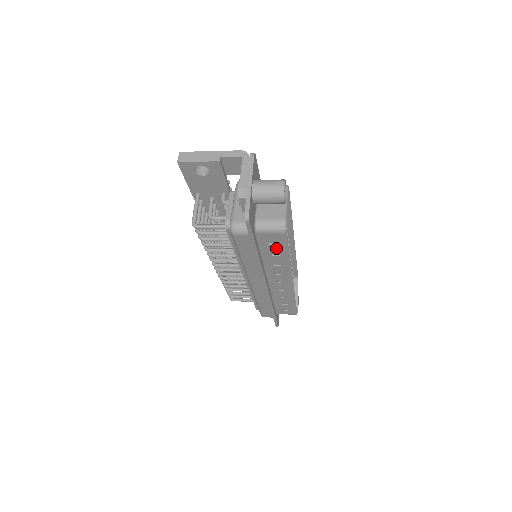
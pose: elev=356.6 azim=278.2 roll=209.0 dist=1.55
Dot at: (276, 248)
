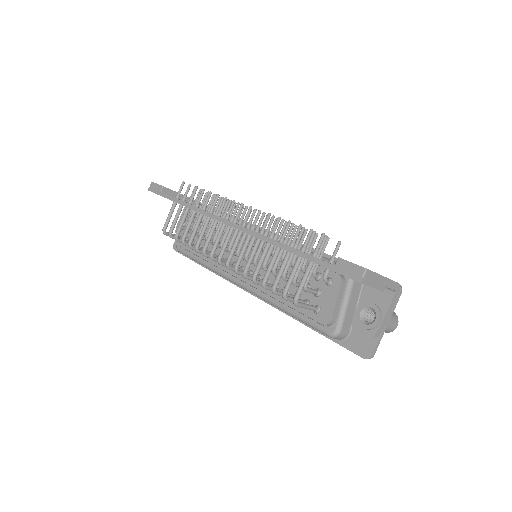
Dot at: occluded
